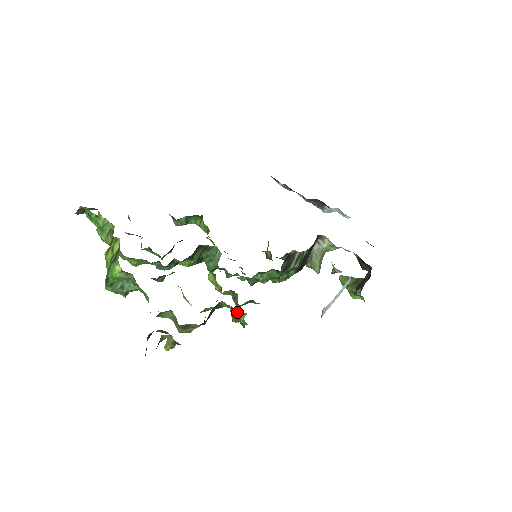
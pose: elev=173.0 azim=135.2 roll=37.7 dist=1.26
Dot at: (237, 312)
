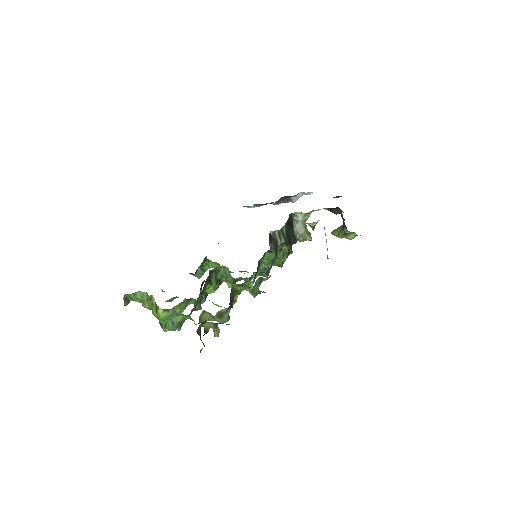
Dot at: (246, 285)
